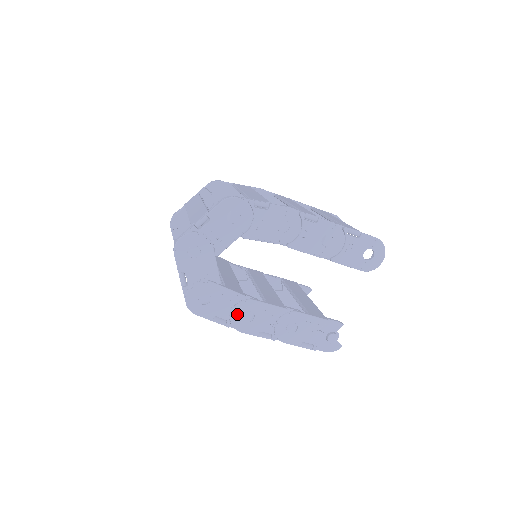
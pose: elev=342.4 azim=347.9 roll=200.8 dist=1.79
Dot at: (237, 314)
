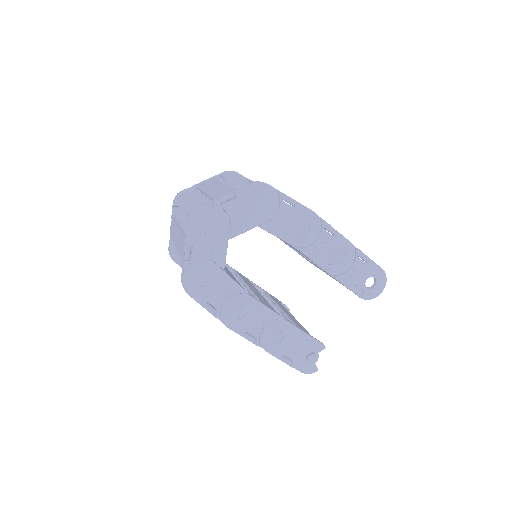
Dot at: (230, 306)
